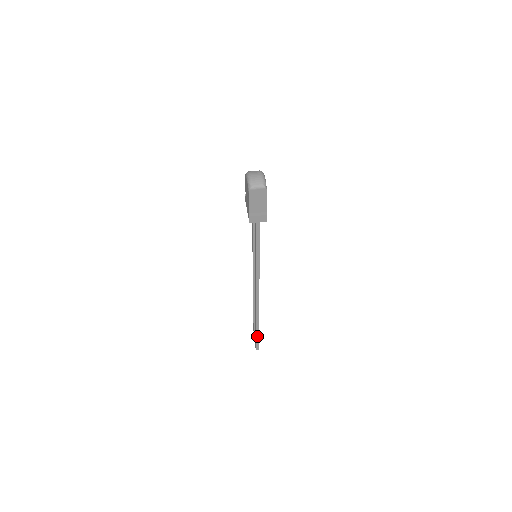
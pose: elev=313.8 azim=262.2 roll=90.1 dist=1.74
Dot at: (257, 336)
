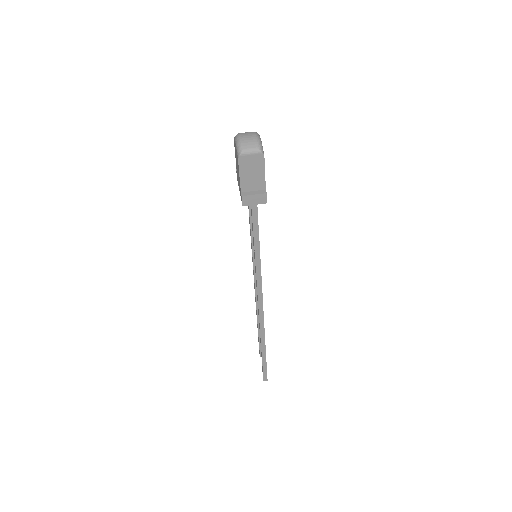
Dot at: (264, 363)
